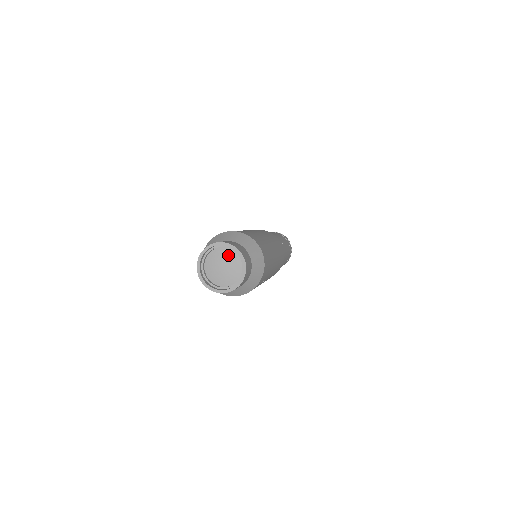
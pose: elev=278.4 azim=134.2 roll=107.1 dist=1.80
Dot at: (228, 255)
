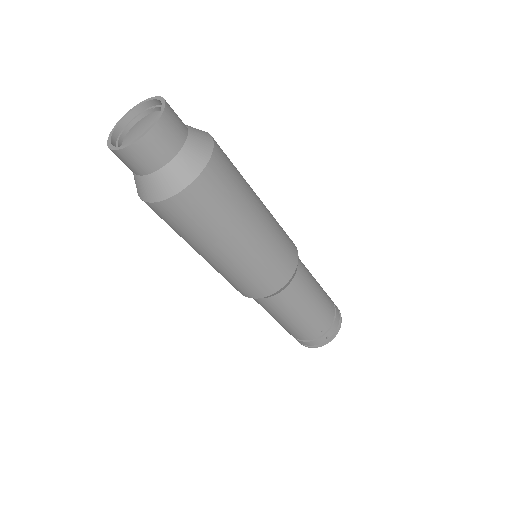
Dot at: occluded
